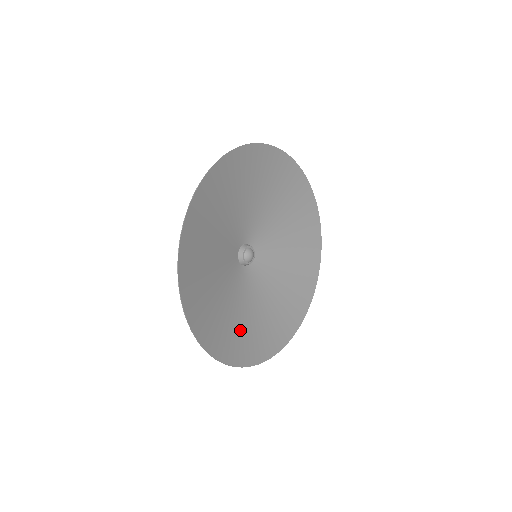
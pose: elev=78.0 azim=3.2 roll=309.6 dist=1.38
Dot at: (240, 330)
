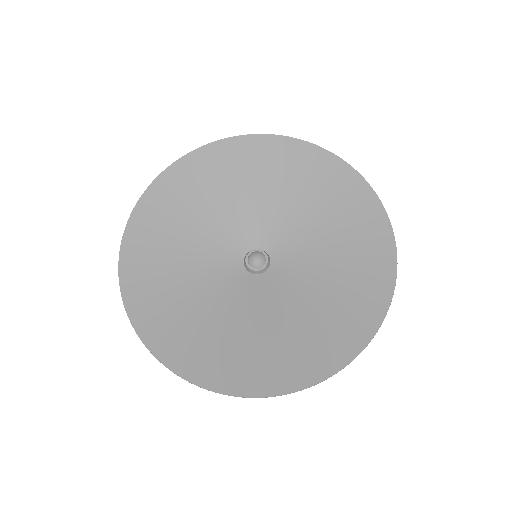
Dot at: (313, 331)
